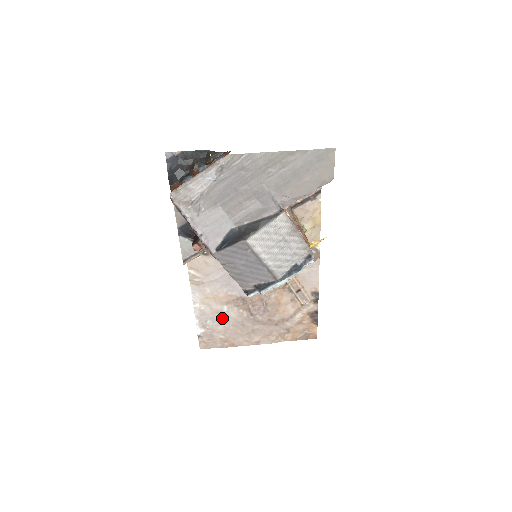
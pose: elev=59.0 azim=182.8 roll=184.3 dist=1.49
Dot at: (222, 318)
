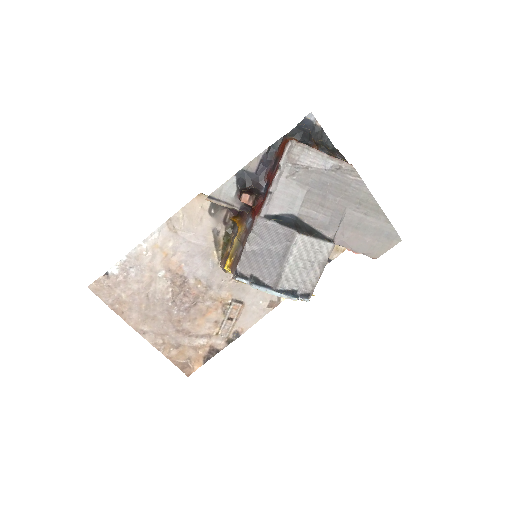
Dot at: (148, 279)
